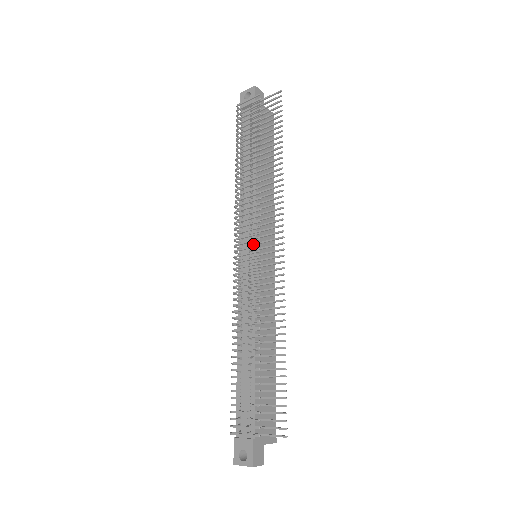
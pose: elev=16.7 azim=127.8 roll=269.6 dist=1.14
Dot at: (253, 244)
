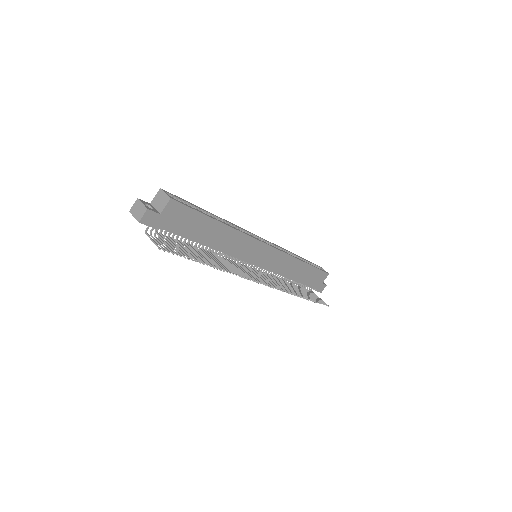
Dot at: occluded
